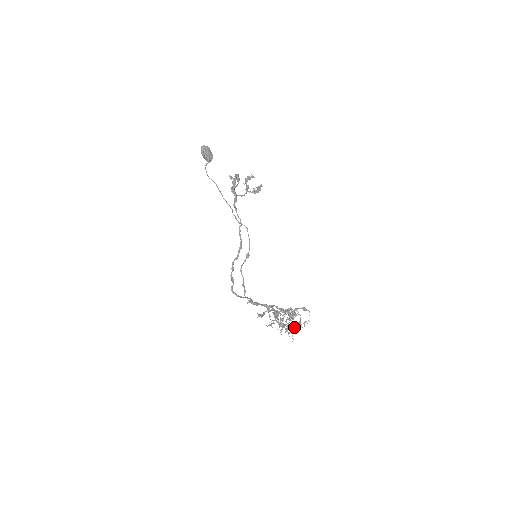
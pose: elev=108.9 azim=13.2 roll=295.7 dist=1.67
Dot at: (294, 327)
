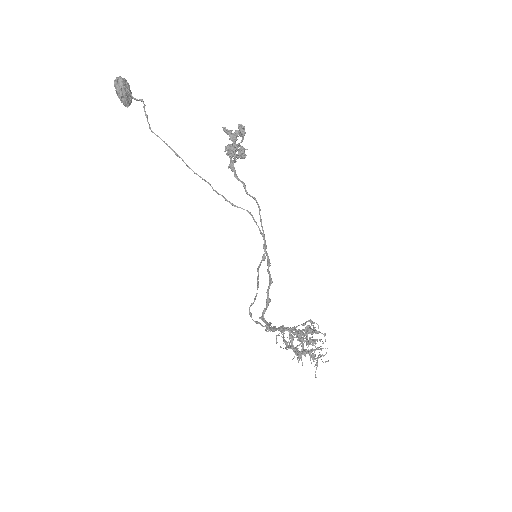
Dot at: occluded
